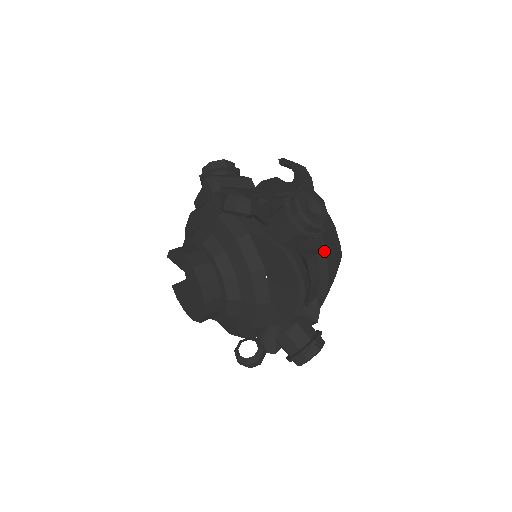
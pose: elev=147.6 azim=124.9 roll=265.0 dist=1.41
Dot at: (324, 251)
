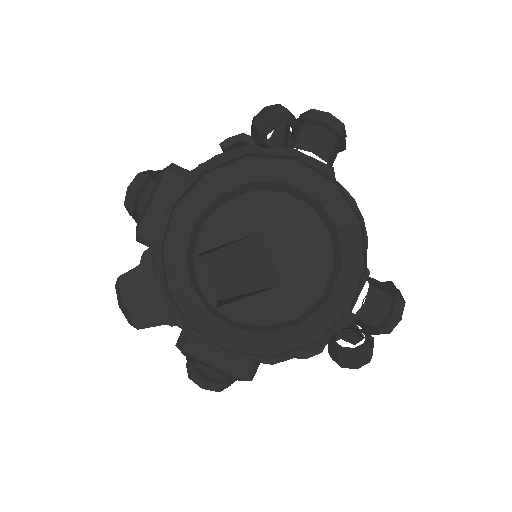
Dot at: occluded
